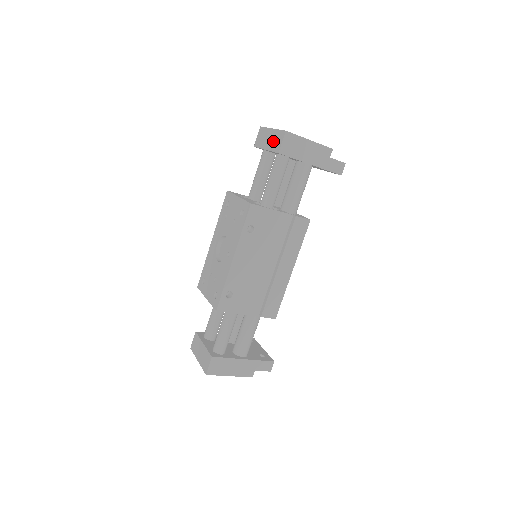
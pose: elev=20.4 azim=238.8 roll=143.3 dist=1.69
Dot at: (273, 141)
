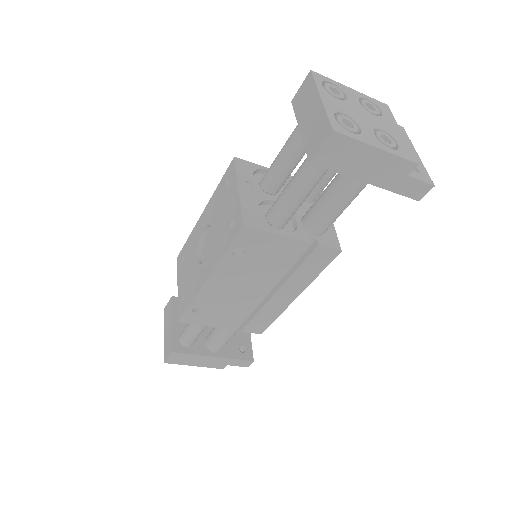
Dot at: (312, 127)
